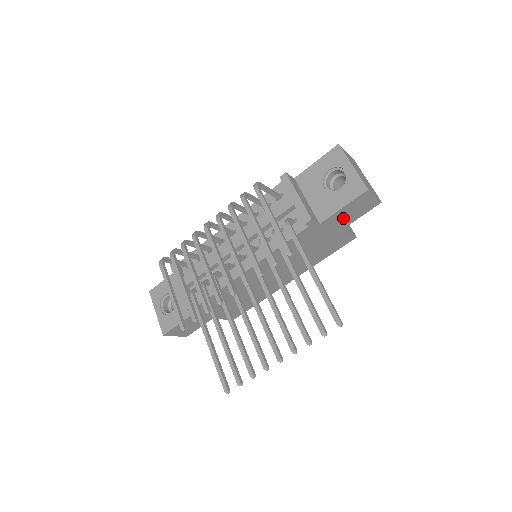
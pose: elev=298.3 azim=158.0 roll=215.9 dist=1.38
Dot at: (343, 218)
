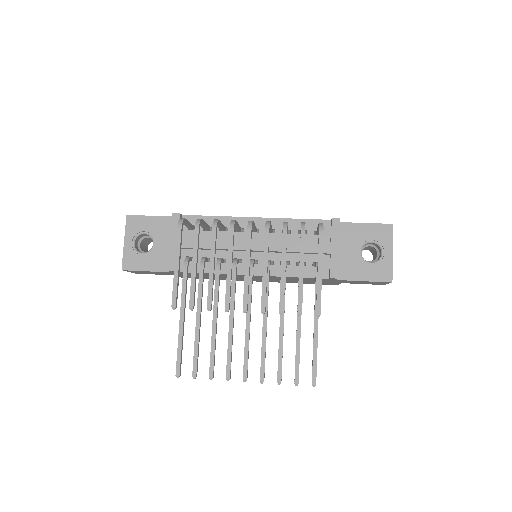
Dot at: (352, 282)
